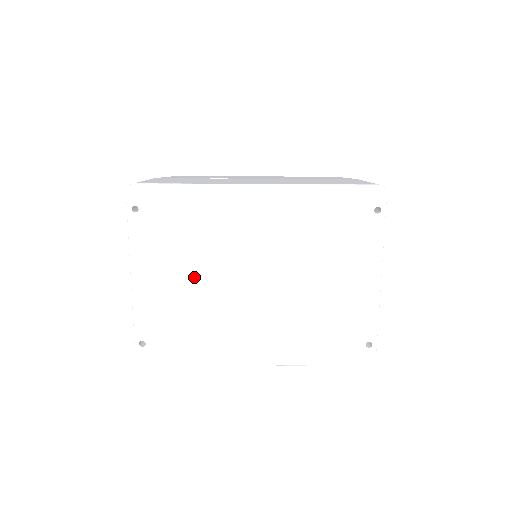
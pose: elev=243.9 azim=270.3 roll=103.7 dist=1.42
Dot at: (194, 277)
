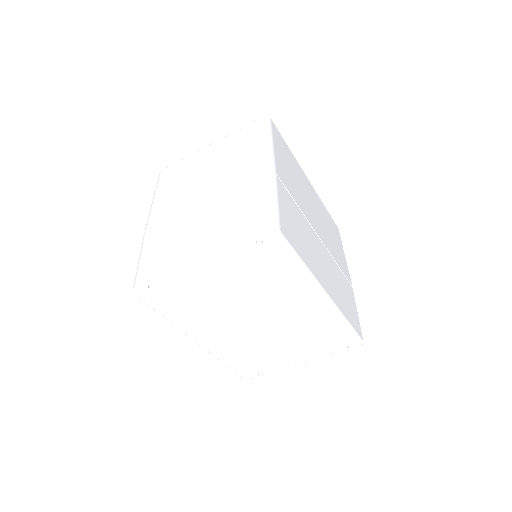
Dot at: (232, 293)
